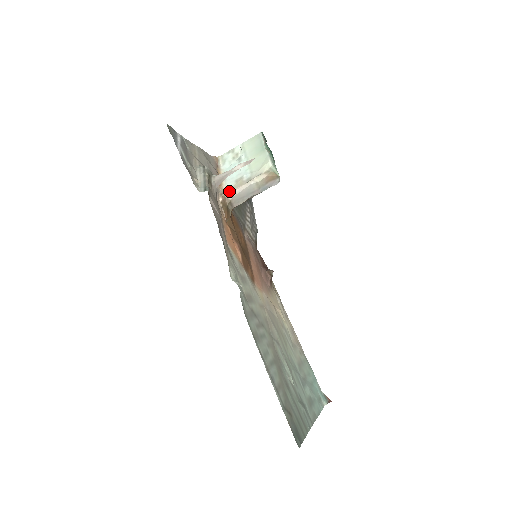
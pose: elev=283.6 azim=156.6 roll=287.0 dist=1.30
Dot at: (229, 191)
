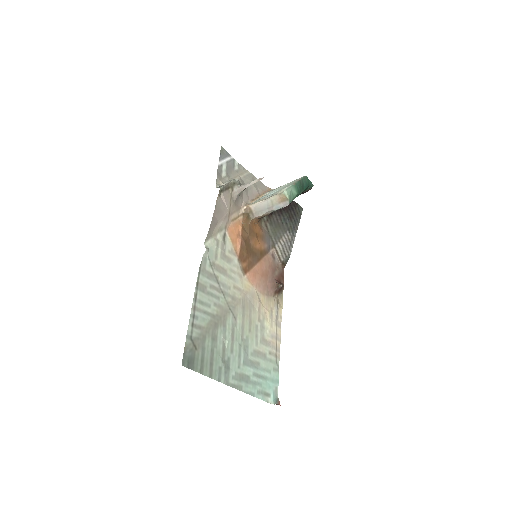
Dot at: (253, 203)
